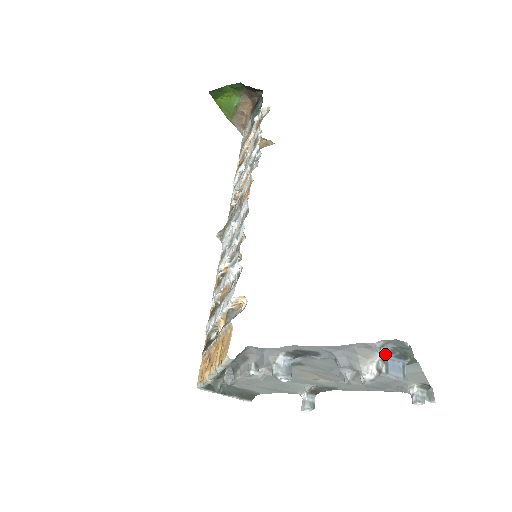
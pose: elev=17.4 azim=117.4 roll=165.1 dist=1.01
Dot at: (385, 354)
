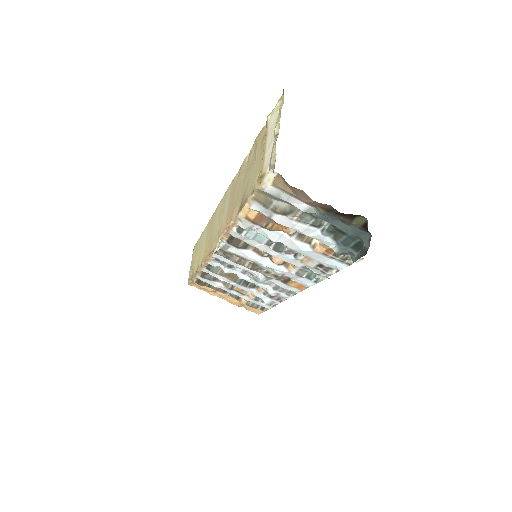
Dot at: occluded
